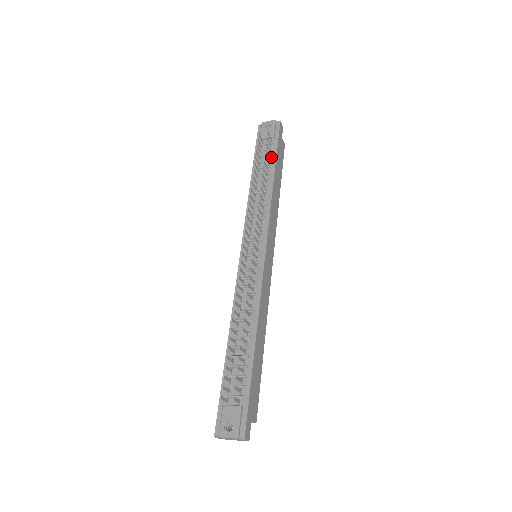
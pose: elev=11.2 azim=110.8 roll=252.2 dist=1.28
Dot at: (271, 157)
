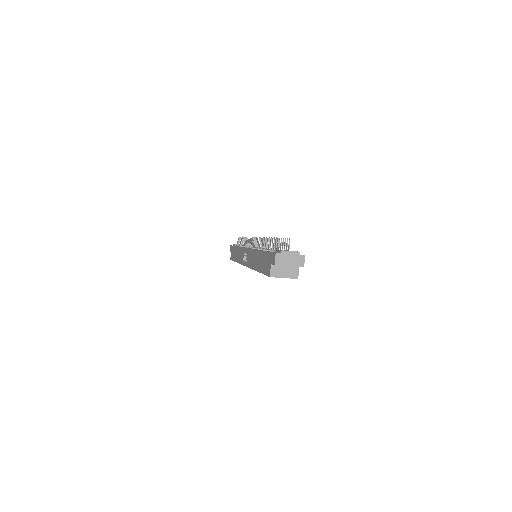
Dot at: occluded
